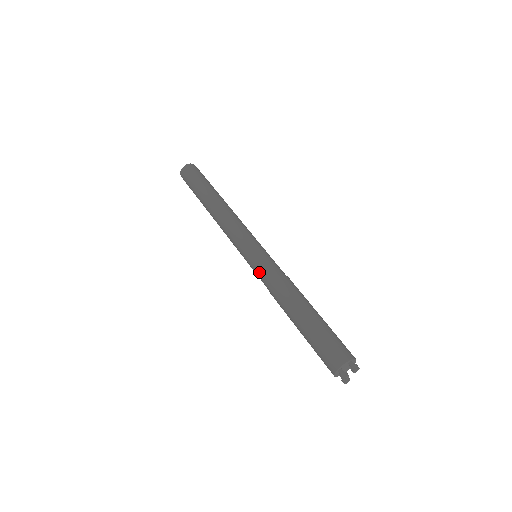
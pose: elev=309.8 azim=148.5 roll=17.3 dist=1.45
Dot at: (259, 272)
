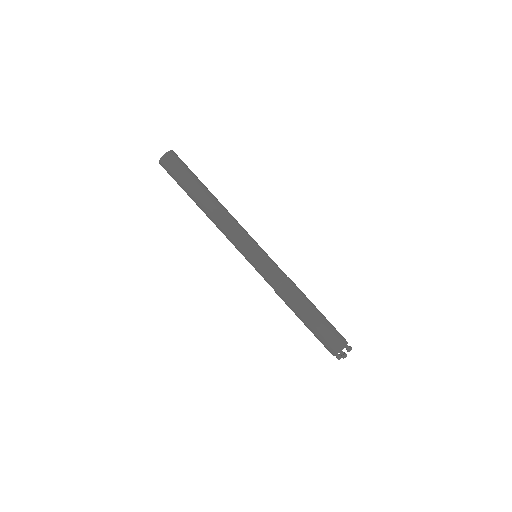
Dot at: (267, 272)
